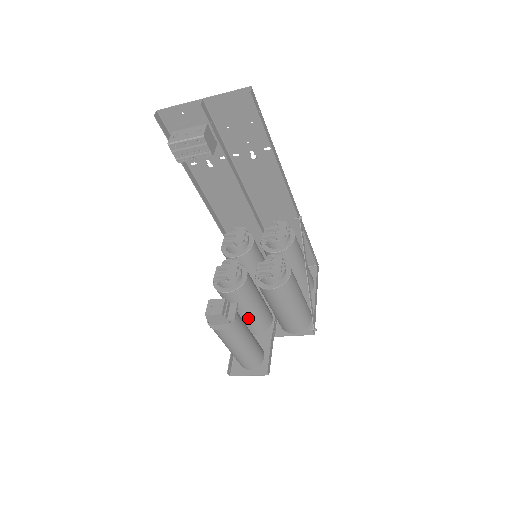
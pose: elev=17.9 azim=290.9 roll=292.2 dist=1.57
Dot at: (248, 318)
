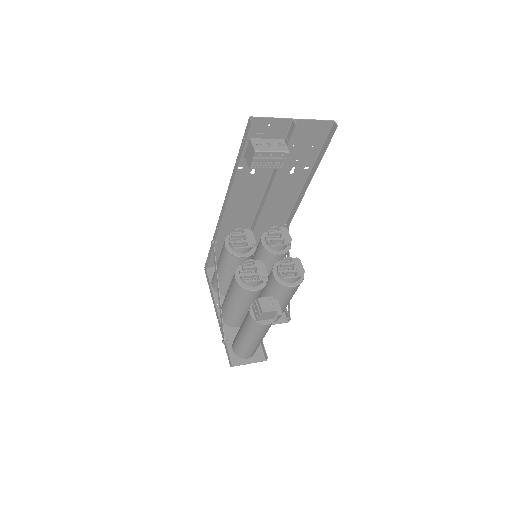
Dot at: occluded
